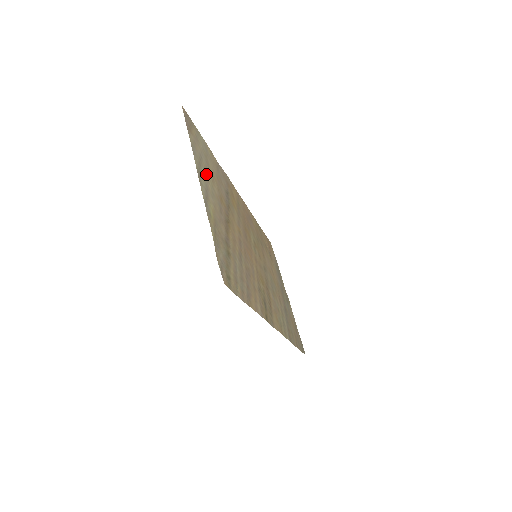
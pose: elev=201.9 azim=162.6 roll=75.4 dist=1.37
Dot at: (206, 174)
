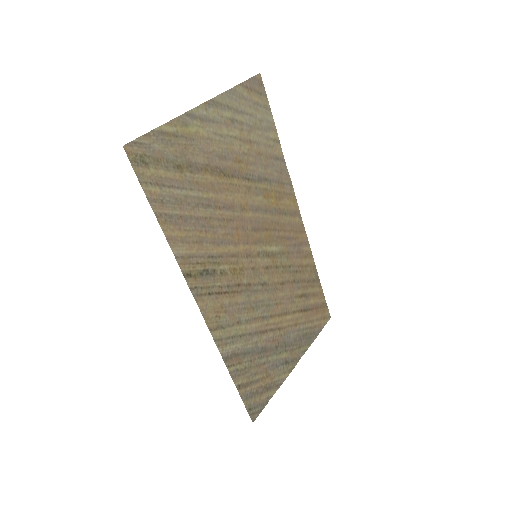
Dot at: (232, 123)
